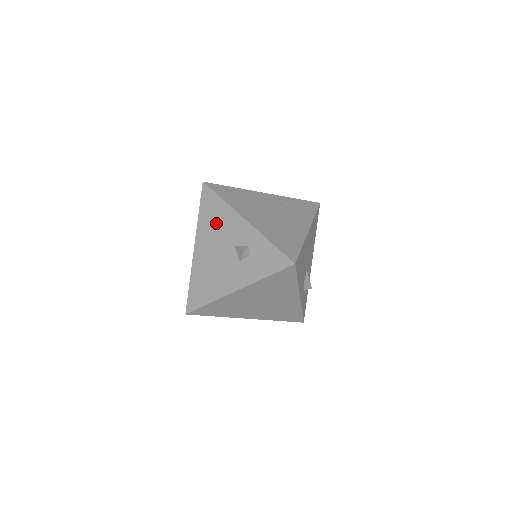
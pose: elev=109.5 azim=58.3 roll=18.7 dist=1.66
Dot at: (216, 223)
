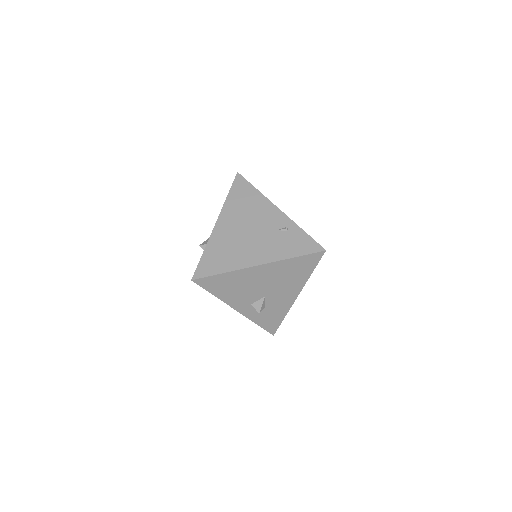
Dot at: occluded
